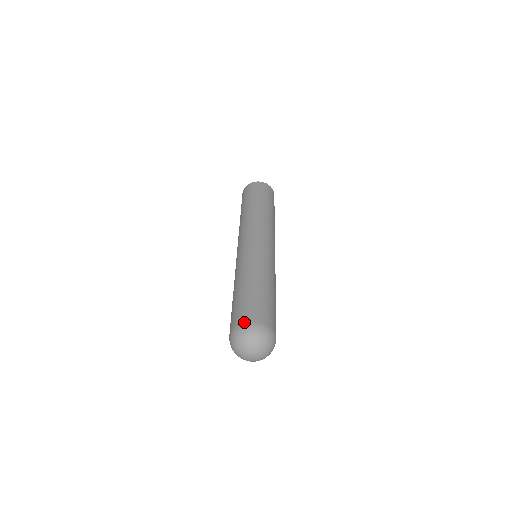
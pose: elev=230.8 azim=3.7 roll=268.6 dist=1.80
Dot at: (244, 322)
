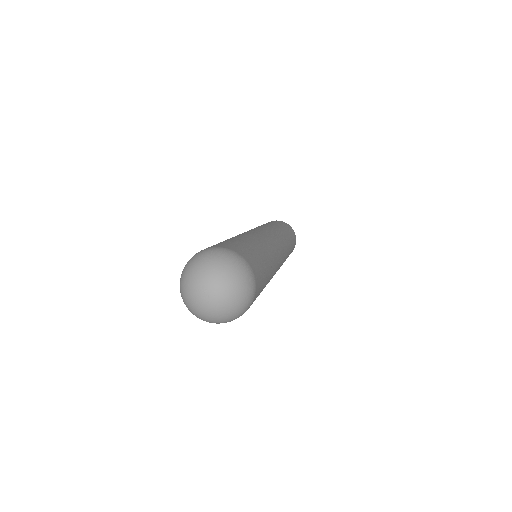
Dot at: occluded
